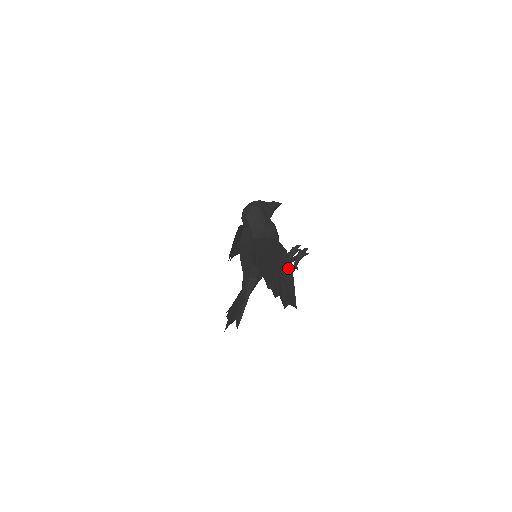
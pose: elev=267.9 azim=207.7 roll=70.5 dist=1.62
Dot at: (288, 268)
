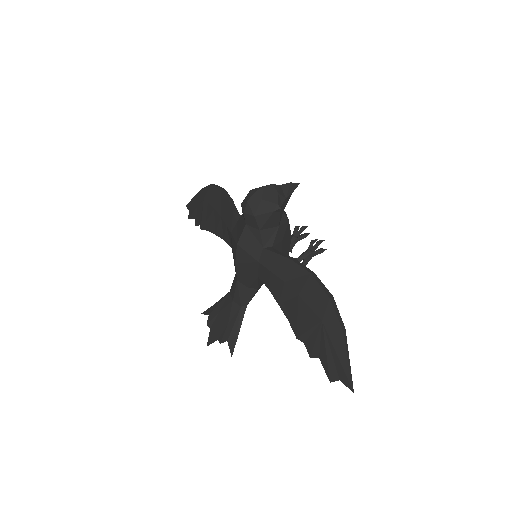
Dot at: (340, 331)
